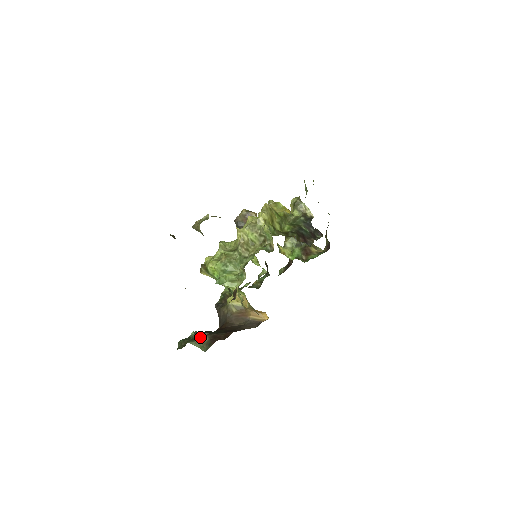
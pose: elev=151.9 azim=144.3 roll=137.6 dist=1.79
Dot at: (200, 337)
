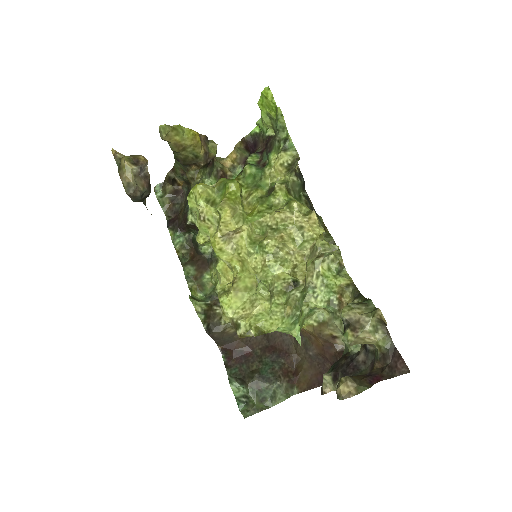
Dot at: (277, 390)
